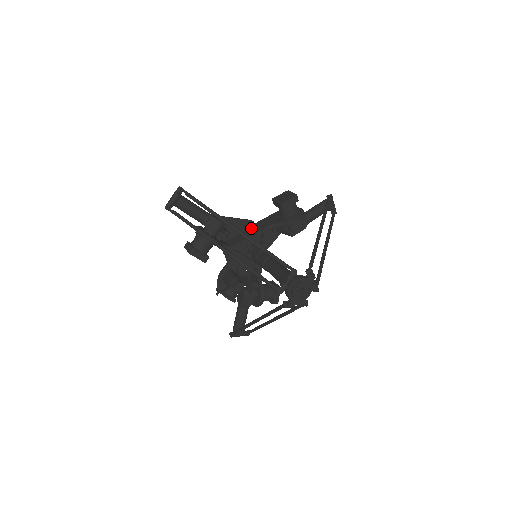
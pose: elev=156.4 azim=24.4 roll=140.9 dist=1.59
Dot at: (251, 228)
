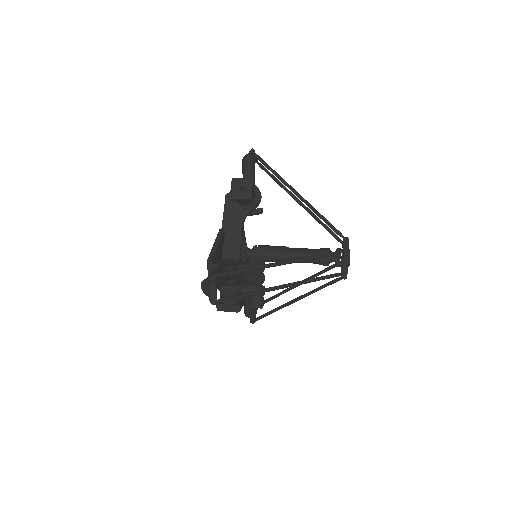
Dot at: (227, 237)
